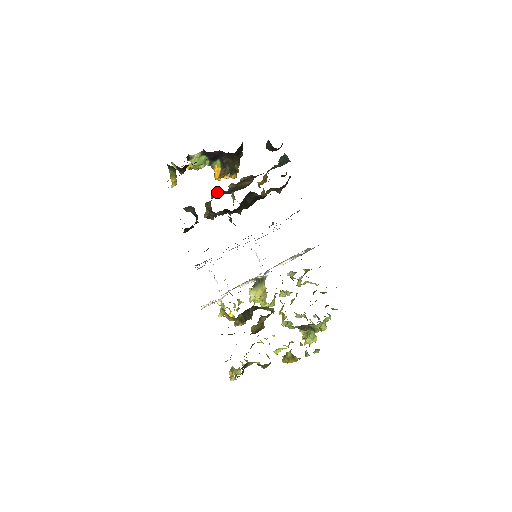
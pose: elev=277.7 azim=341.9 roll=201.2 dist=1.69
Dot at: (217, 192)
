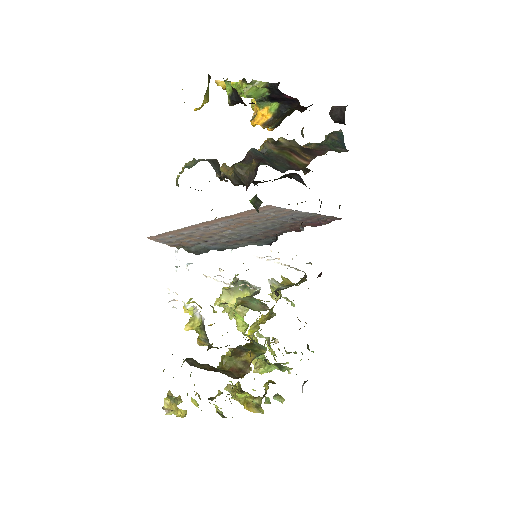
Dot at: (259, 155)
